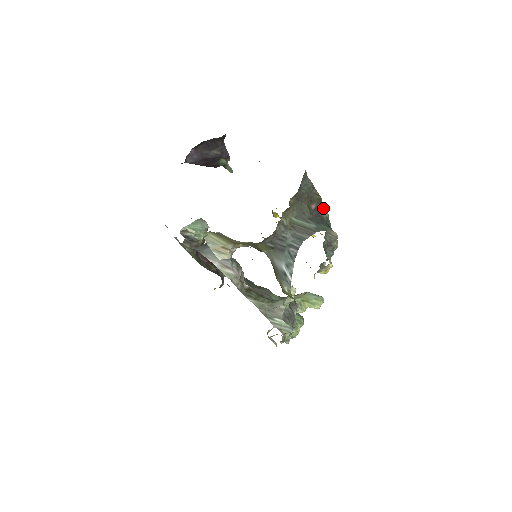
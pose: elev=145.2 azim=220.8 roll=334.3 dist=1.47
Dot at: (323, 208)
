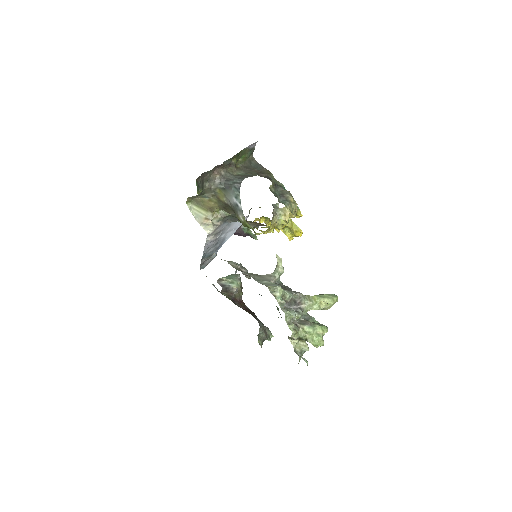
Dot at: (277, 181)
